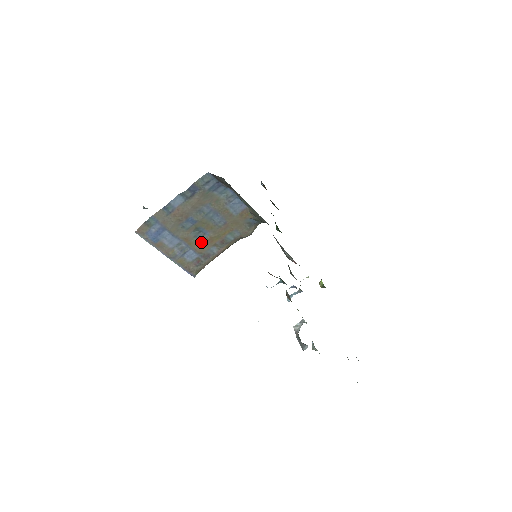
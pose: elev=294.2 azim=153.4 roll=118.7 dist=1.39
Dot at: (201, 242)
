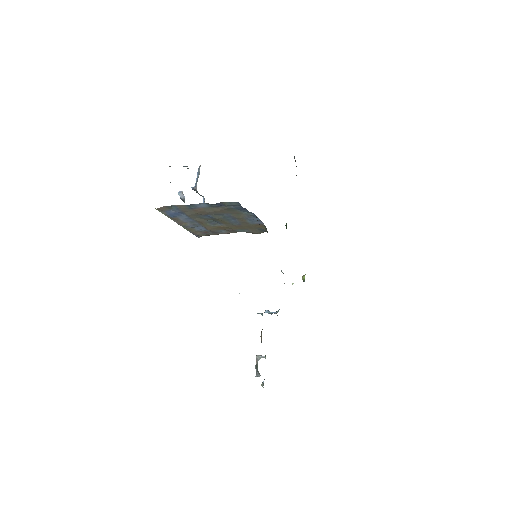
Dot at: (213, 226)
